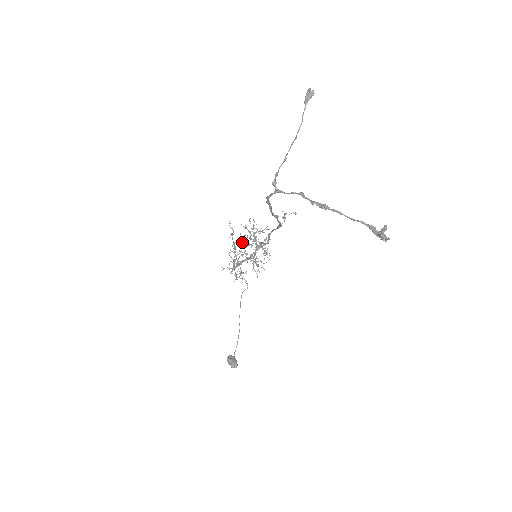
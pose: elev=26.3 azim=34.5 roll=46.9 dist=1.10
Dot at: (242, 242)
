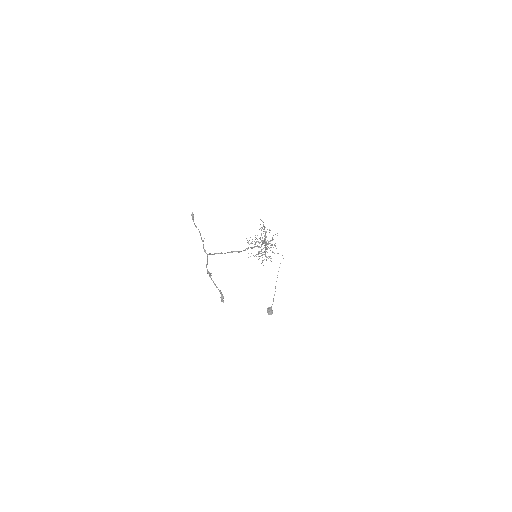
Dot at: (255, 242)
